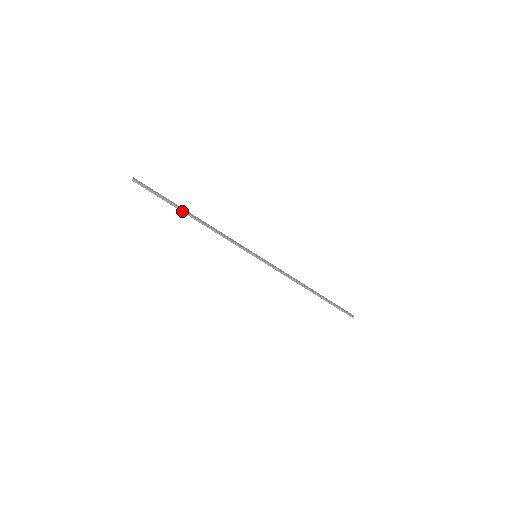
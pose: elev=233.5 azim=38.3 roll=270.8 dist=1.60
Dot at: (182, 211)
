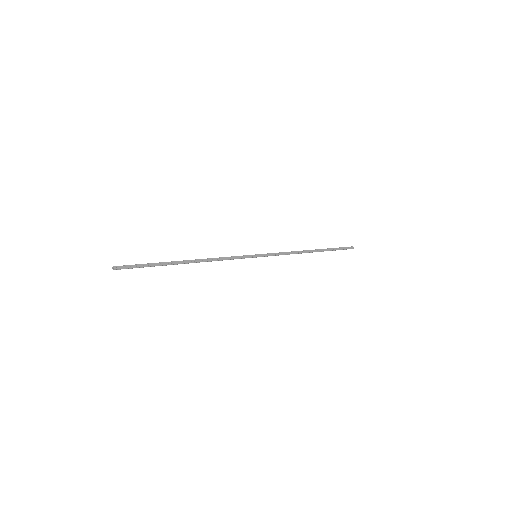
Dot at: (174, 264)
